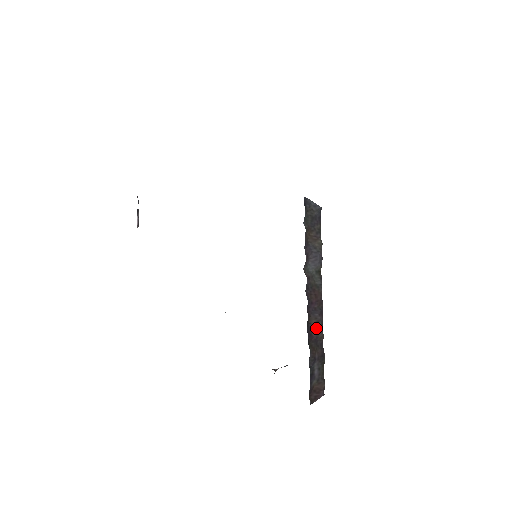
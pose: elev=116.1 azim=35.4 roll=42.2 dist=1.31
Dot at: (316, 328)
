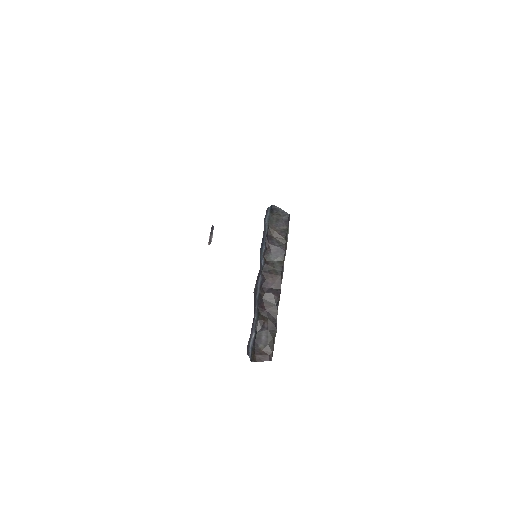
Dot at: (270, 304)
